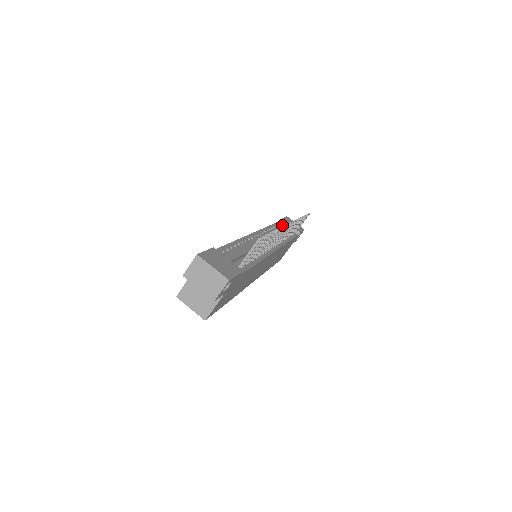
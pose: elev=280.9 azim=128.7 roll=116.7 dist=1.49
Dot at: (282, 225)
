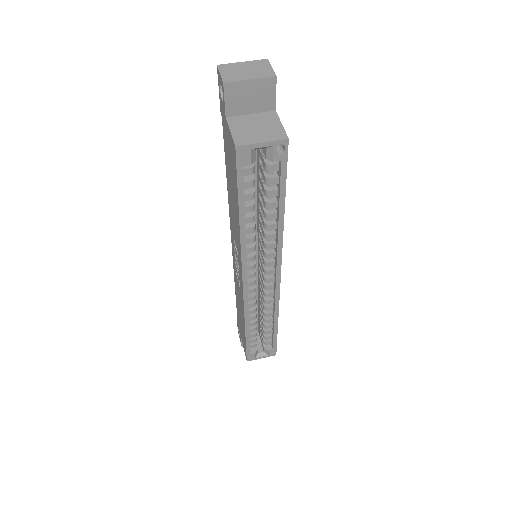
Dot at: occluded
